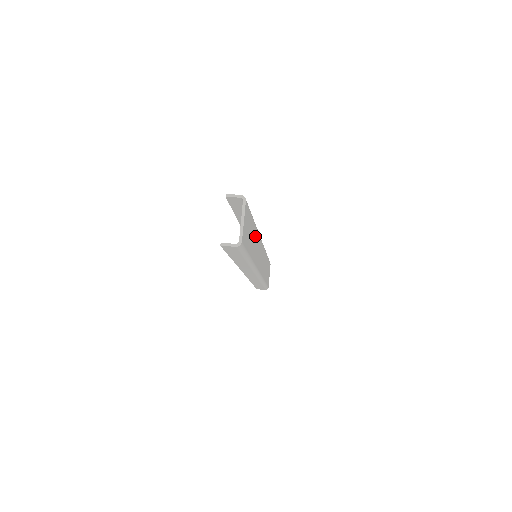
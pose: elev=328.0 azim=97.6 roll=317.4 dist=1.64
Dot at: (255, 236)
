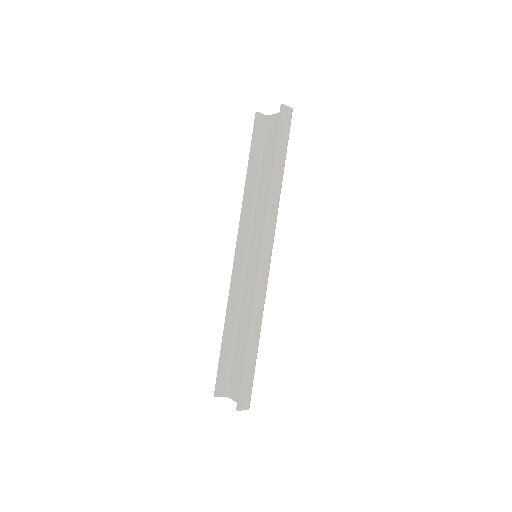
Dot at: (264, 195)
